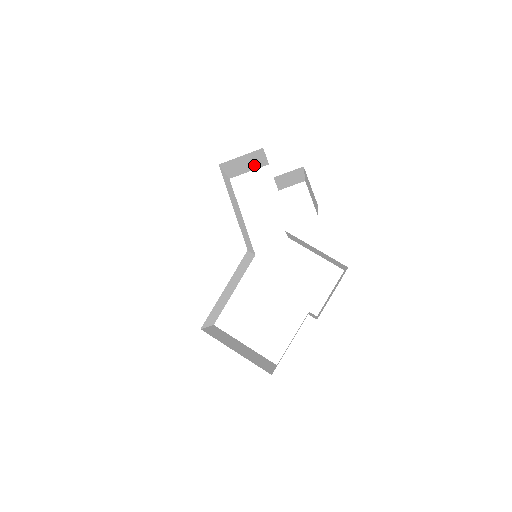
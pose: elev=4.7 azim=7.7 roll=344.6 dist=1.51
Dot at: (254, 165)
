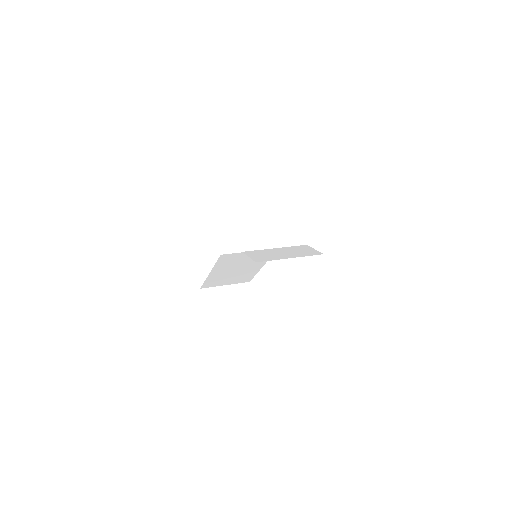
Dot at: occluded
